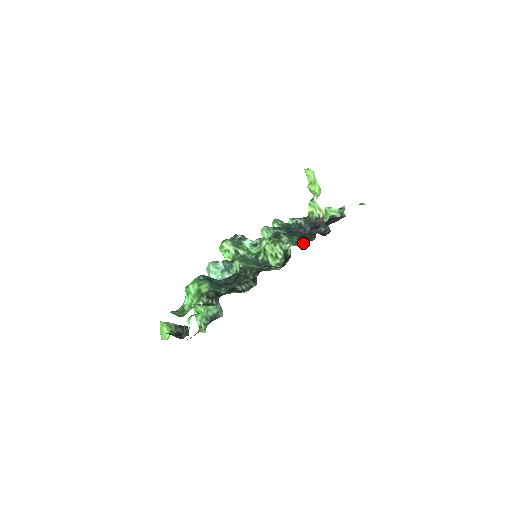
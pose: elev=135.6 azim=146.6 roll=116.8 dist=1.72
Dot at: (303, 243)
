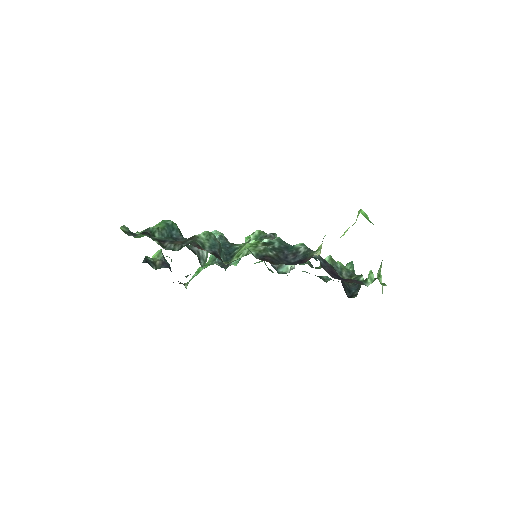
Dot at: (260, 258)
